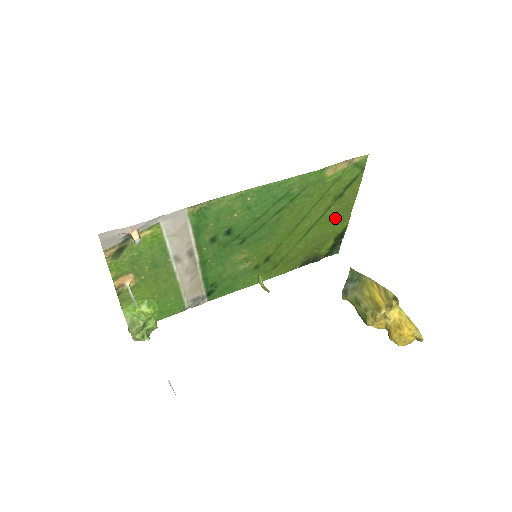
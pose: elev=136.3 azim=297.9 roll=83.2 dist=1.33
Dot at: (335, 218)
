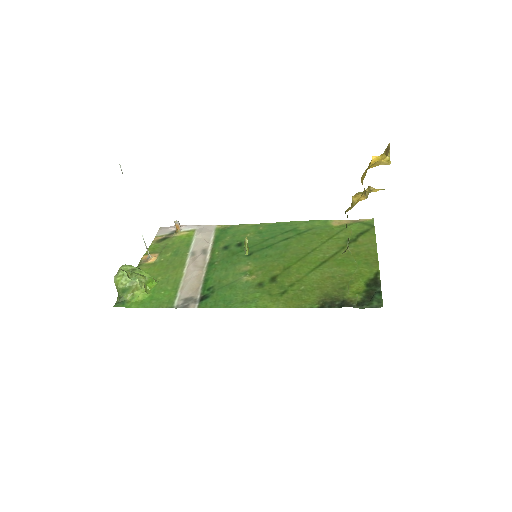
Dot at: (356, 260)
